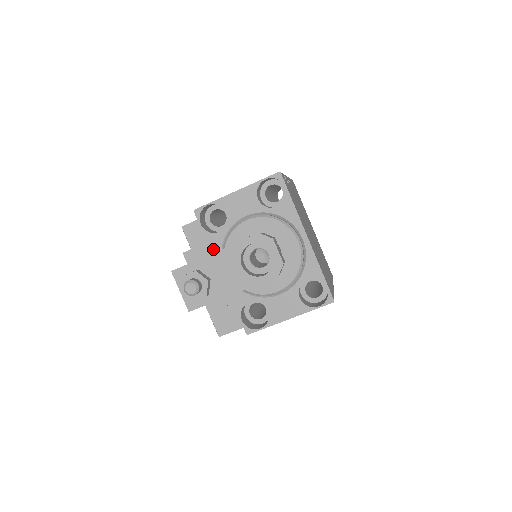
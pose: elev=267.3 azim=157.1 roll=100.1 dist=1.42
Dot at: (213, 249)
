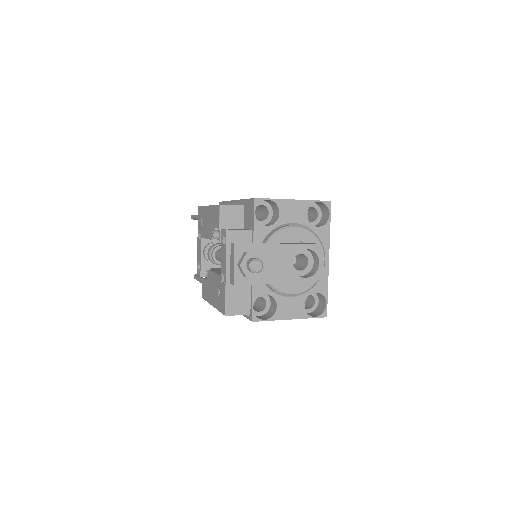
Dot at: (256, 238)
